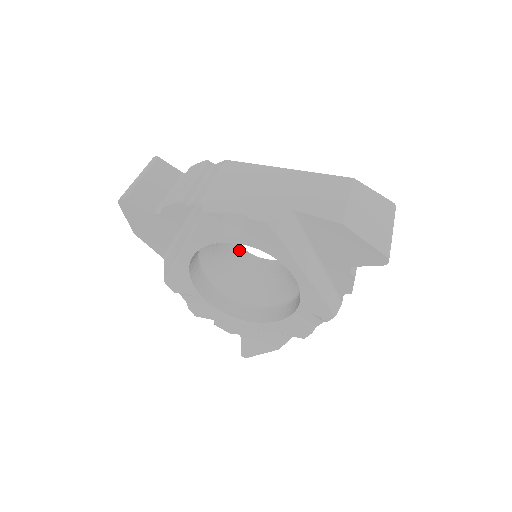
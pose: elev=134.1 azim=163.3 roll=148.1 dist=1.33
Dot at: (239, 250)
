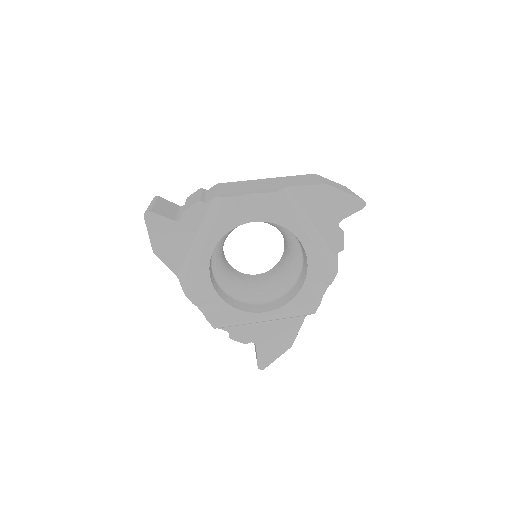
Dot at: (233, 270)
